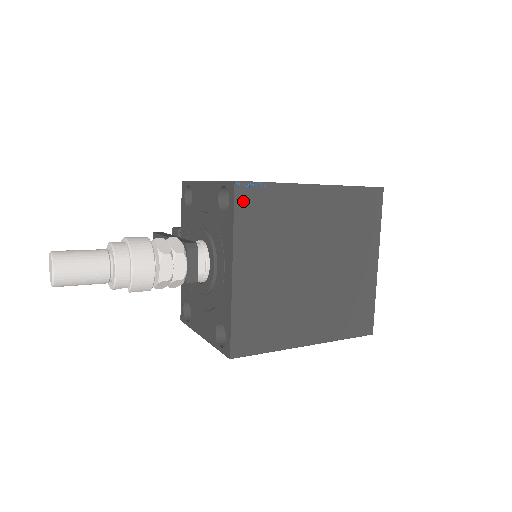
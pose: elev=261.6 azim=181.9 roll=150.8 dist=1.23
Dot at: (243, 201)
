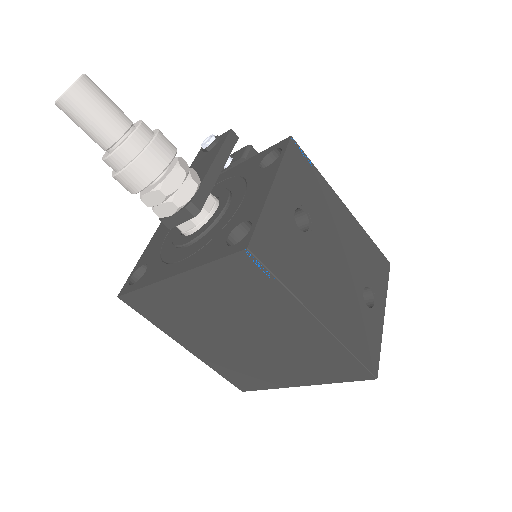
Dot at: (237, 263)
